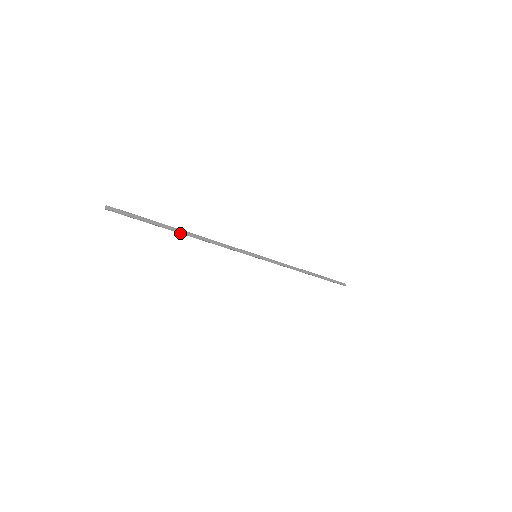
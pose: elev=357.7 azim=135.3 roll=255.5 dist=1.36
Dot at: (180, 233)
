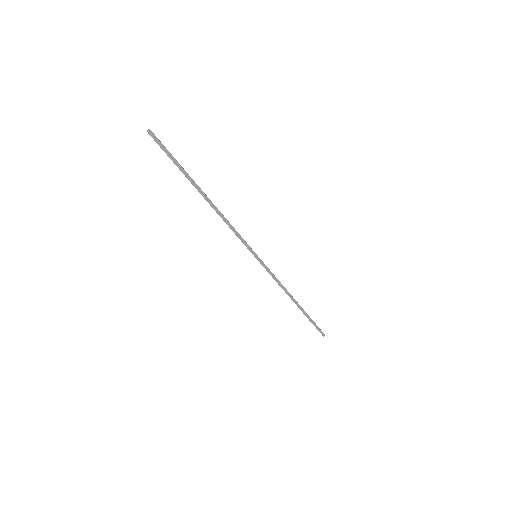
Dot at: (200, 192)
